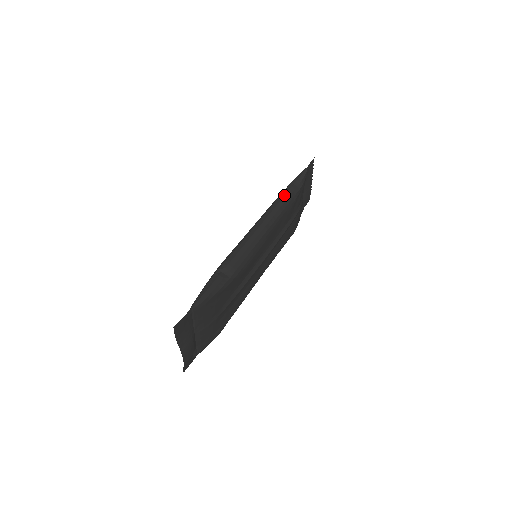
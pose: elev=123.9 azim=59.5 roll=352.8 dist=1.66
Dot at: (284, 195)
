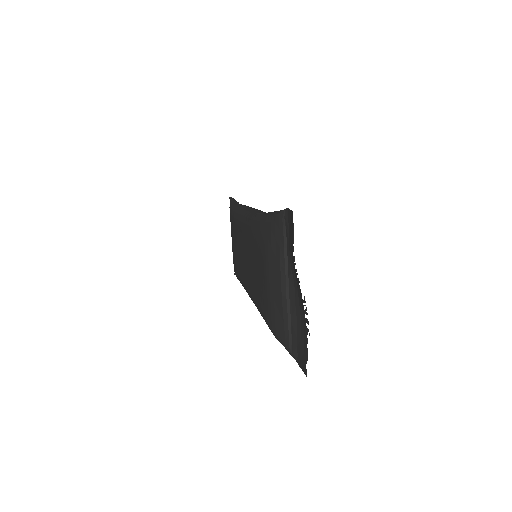
Dot at: (238, 203)
